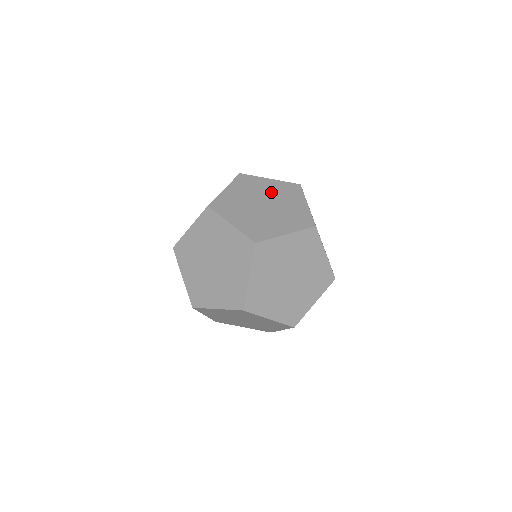
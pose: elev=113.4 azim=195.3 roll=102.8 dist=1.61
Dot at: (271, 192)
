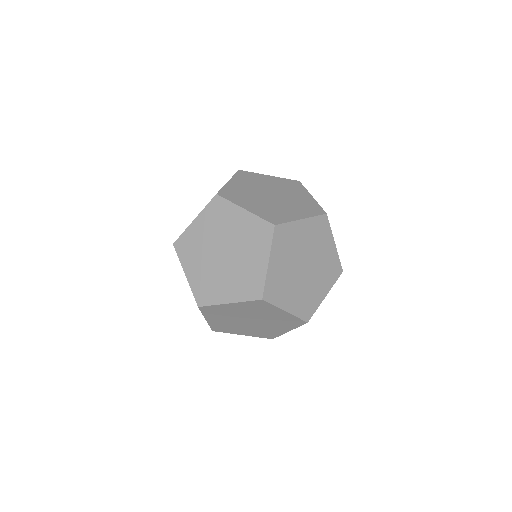
Dot at: (211, 234)
